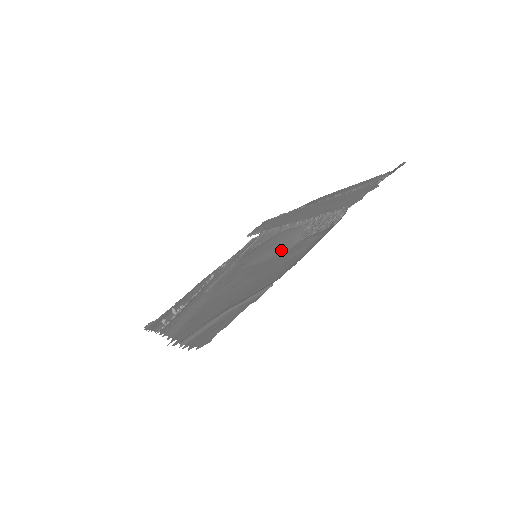
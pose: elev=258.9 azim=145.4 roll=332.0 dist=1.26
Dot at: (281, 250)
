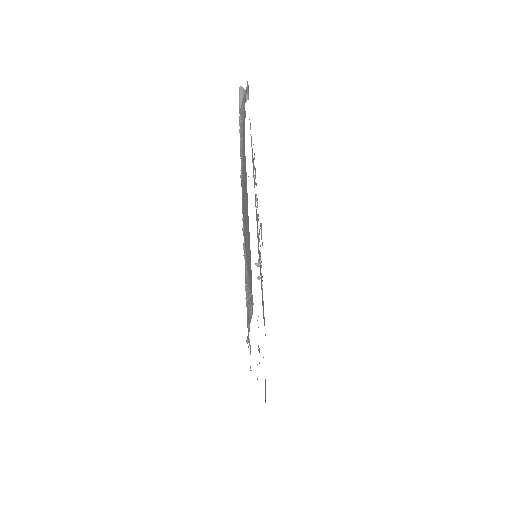
Dot at: occluded
